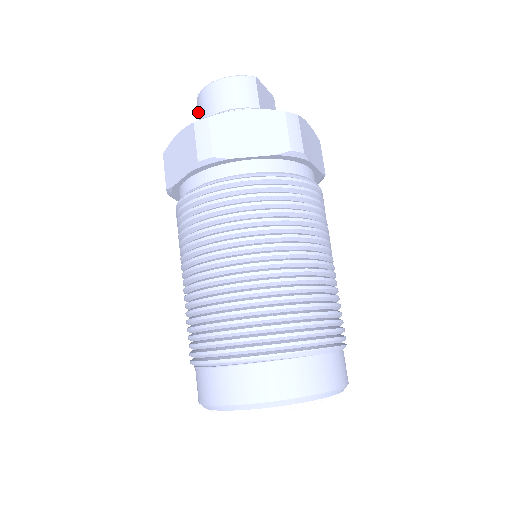
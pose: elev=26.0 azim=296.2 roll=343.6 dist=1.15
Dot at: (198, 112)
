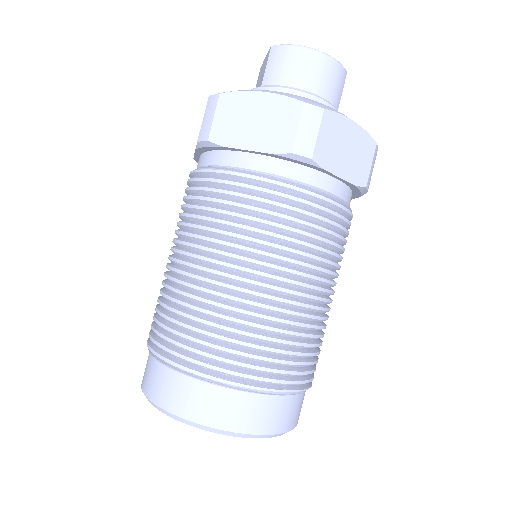
Dot at: (270, 64)
